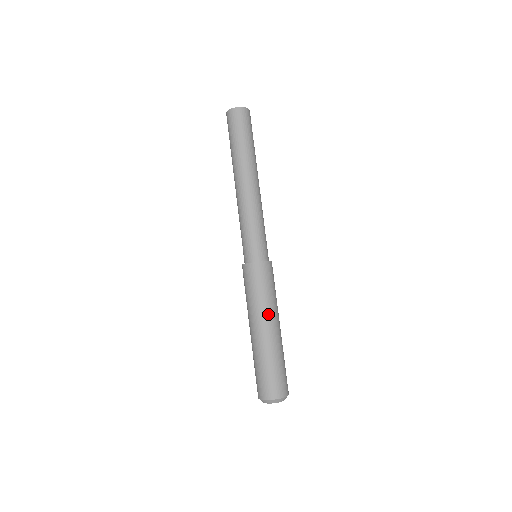
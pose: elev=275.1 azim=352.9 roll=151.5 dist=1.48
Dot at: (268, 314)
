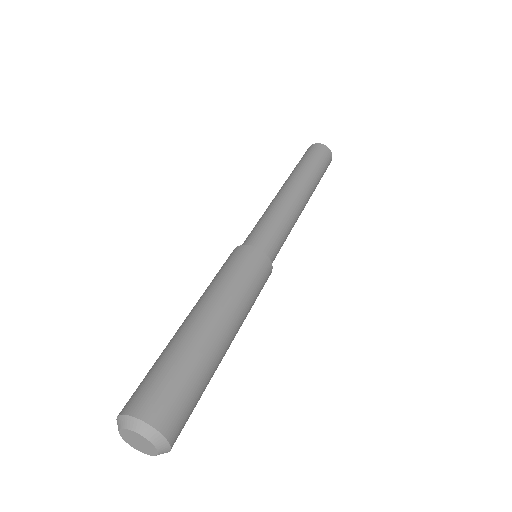
Dot at: (230, 305)
